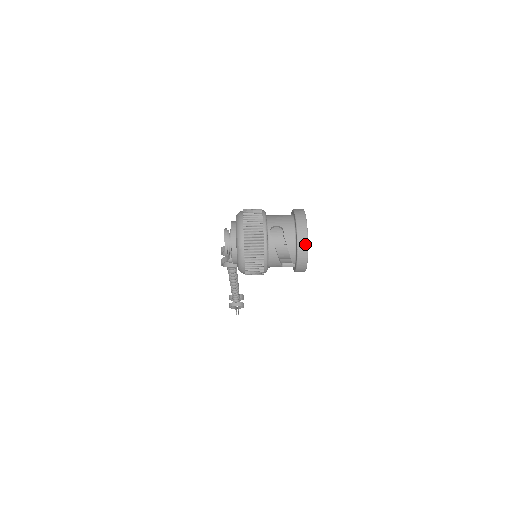
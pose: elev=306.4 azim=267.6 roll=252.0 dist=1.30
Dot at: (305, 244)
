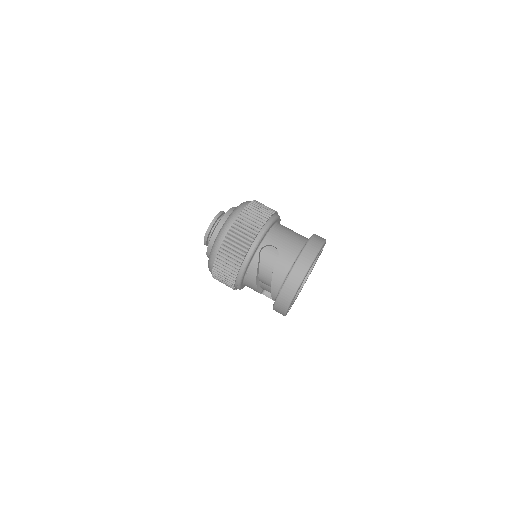
Dot at: (292, 291)
